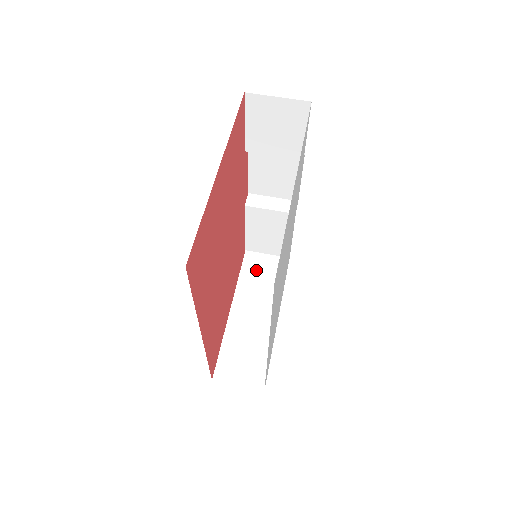
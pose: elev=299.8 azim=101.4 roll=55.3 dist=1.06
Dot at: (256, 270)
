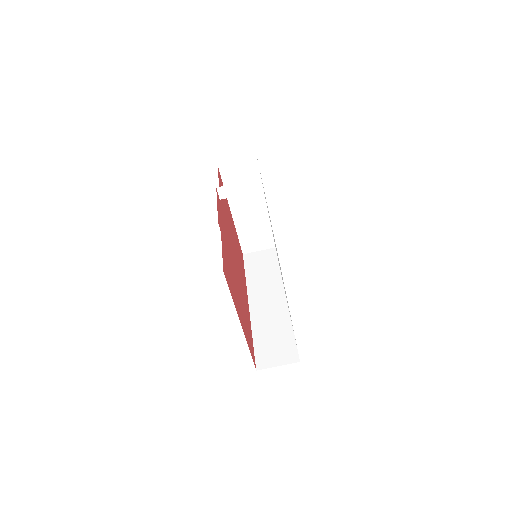
Dot at: (235, 179)
